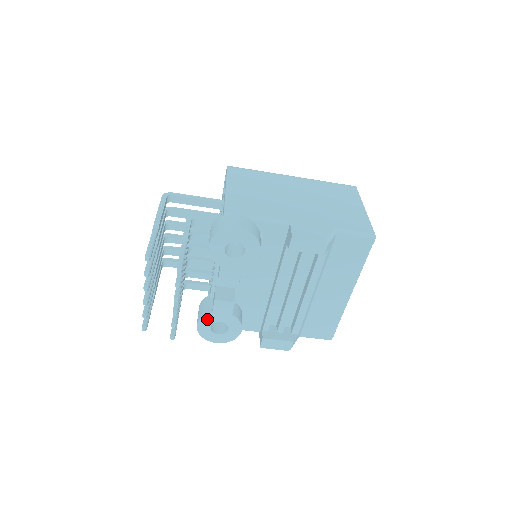
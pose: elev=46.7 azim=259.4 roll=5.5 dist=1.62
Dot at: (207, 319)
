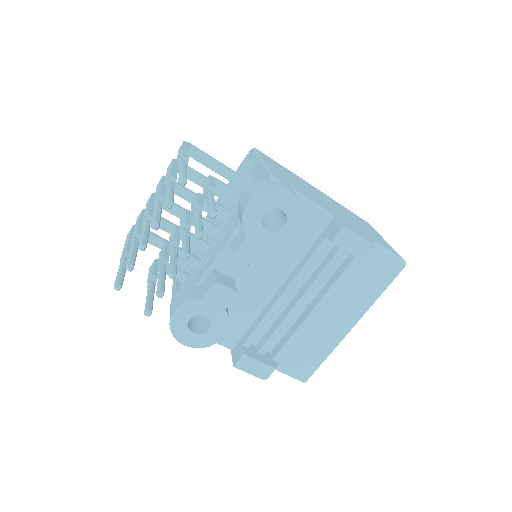
Dot at: (191, 306)
